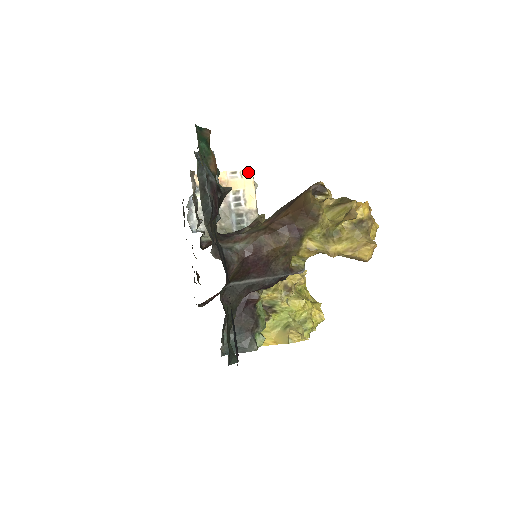
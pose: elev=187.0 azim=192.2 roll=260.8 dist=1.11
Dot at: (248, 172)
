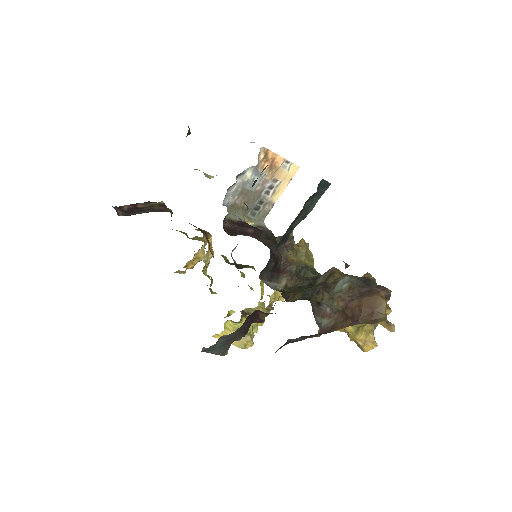
Dot at: (296, 168)
